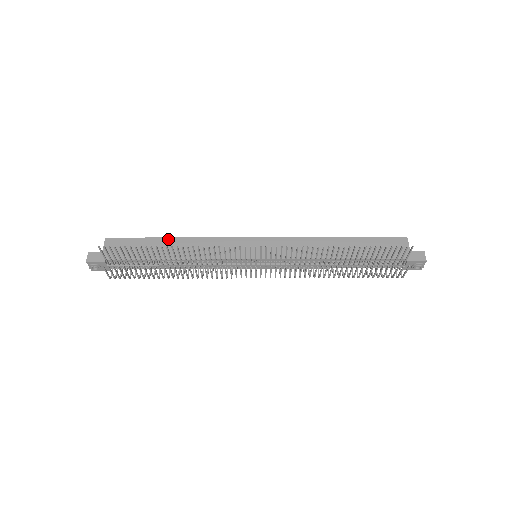
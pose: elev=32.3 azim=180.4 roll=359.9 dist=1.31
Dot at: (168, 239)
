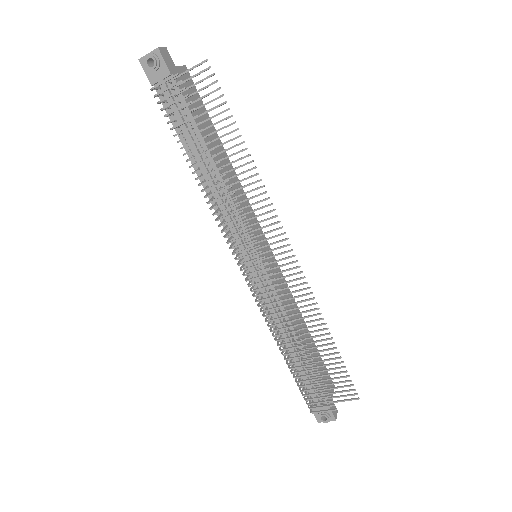
Dot at: (222, 146)
